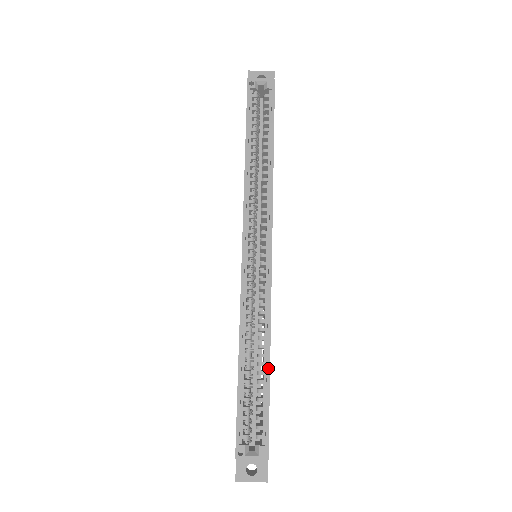
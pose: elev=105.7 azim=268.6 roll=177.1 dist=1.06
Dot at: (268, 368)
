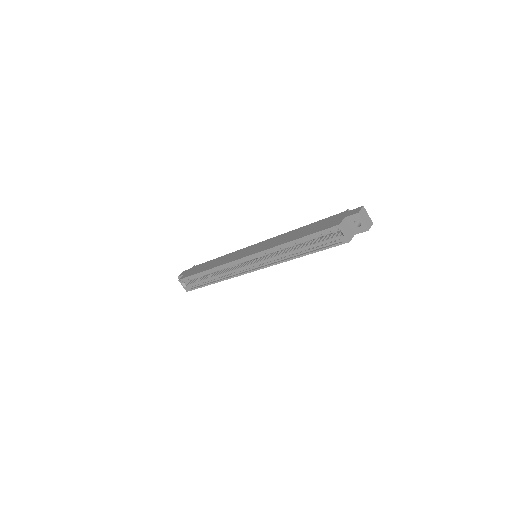
Dot at: (211, 283)
